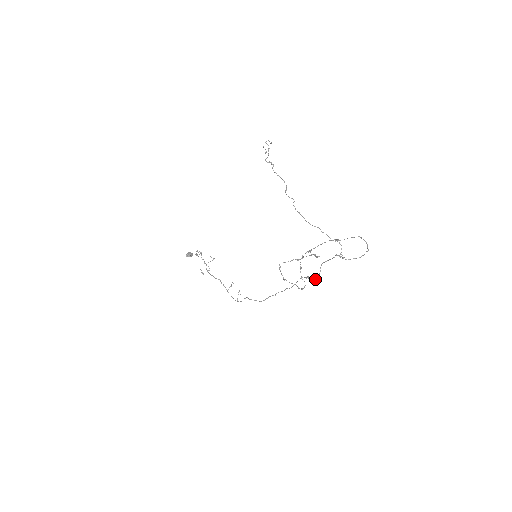
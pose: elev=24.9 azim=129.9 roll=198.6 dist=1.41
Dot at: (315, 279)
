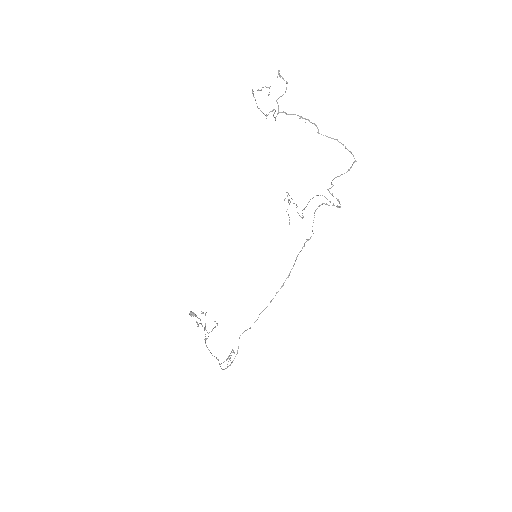
Dot at: (310, 237)
